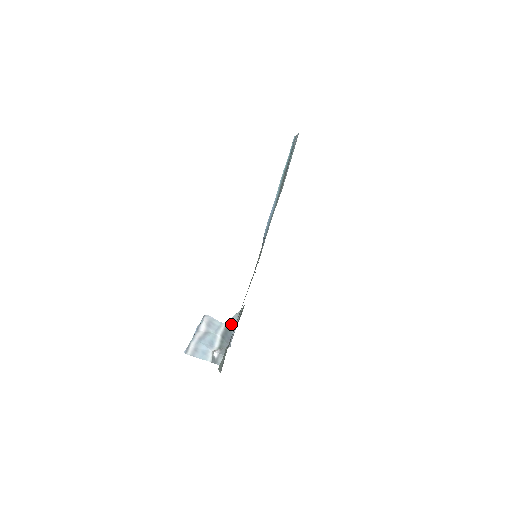
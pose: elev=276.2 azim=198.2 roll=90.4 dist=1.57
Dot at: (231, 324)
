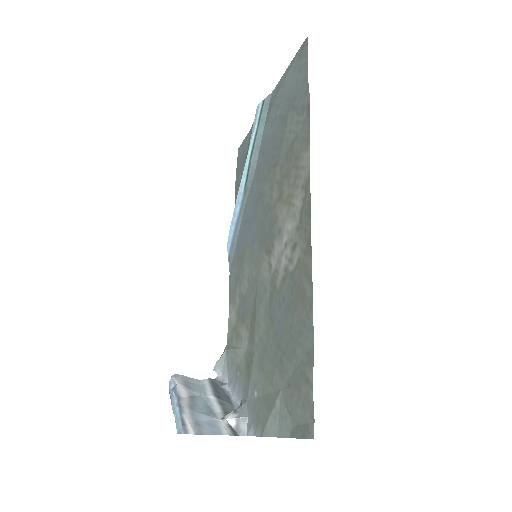
Dot at: occluded
